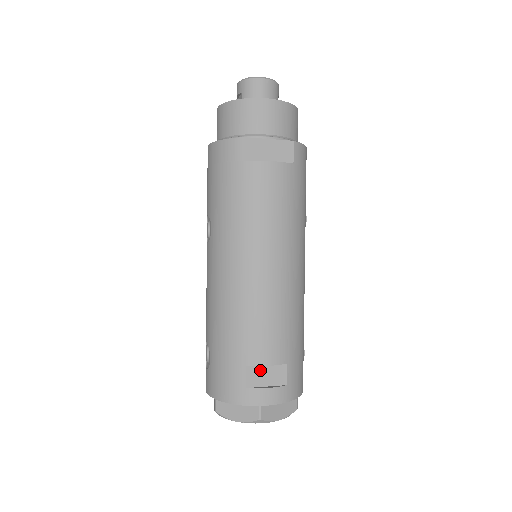
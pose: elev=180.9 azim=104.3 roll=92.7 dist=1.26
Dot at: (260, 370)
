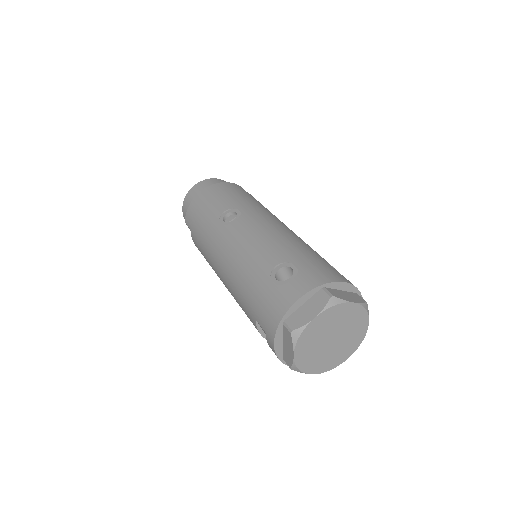
Dot at: occluded
